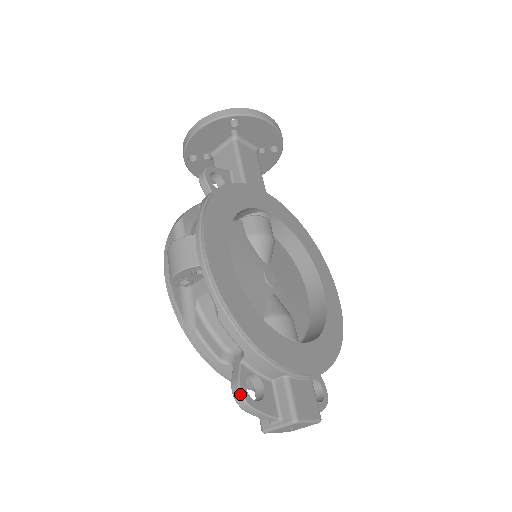
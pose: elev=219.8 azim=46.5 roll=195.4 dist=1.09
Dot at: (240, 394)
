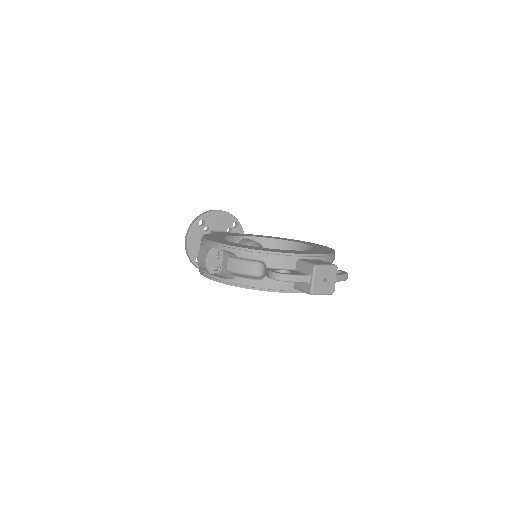
Dot at: (273, 273)
